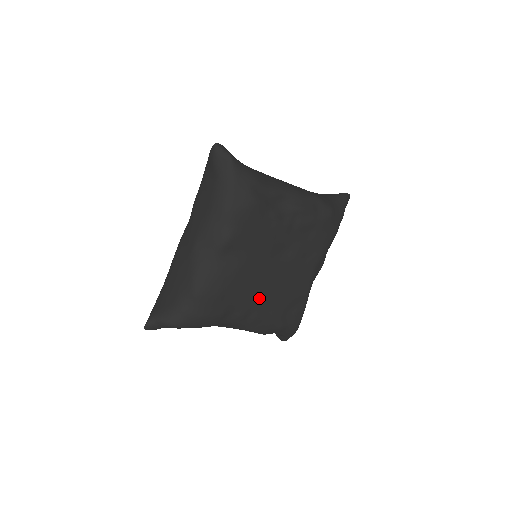
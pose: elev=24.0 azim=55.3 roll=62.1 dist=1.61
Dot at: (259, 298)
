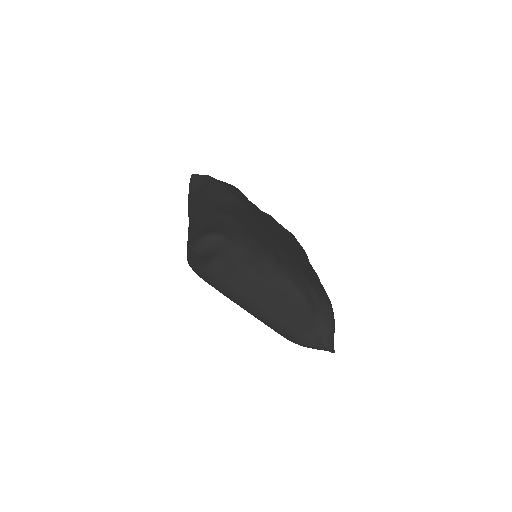
Dot at: (280, 250)
